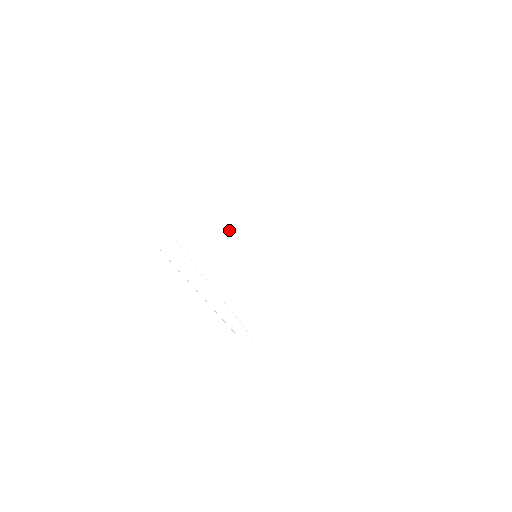
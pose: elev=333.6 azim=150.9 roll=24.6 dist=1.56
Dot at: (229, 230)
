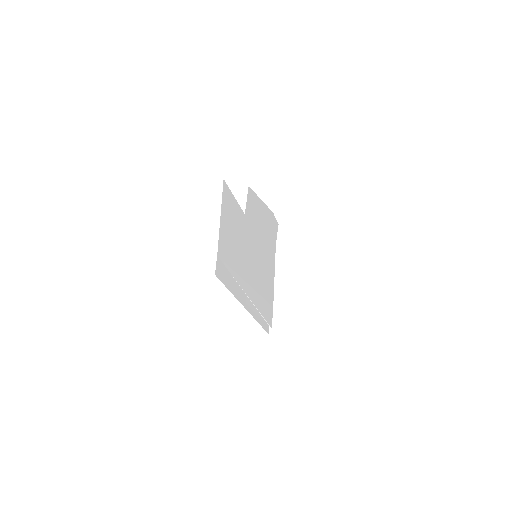
Dot at: (244, 244)
